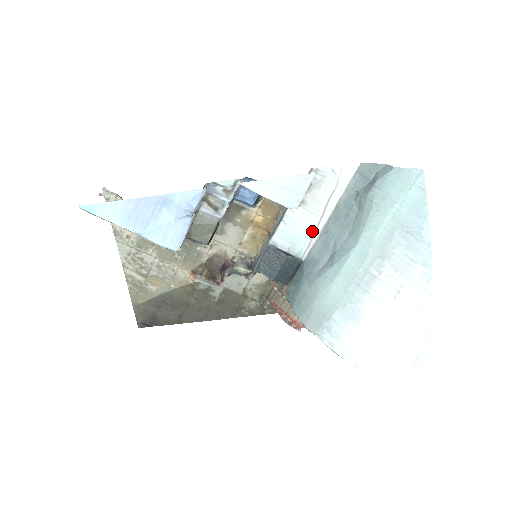
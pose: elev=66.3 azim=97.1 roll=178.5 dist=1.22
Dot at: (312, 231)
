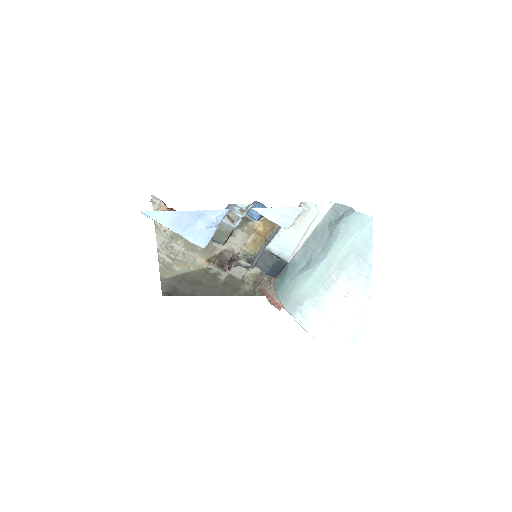
Dot at: (297, 243)
